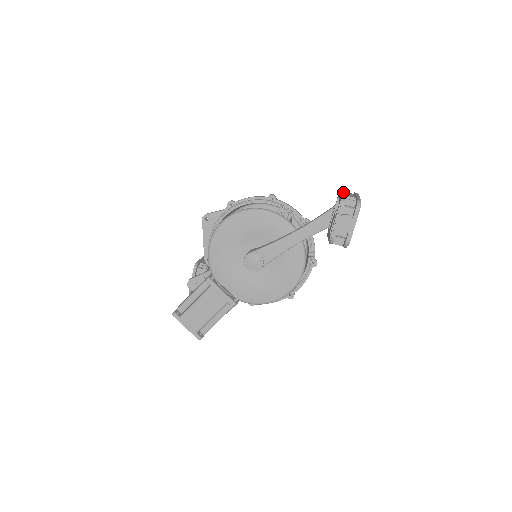
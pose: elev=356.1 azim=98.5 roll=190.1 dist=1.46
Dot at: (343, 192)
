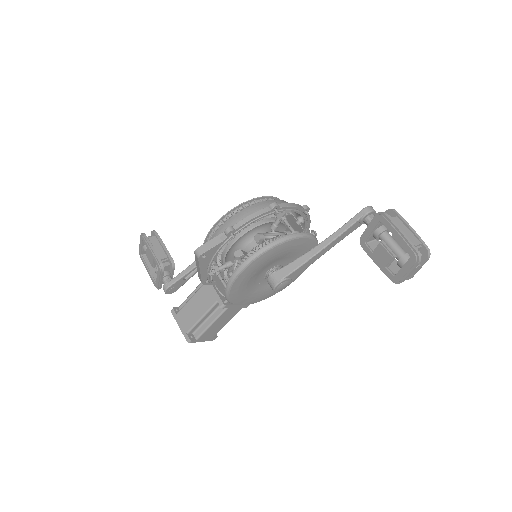
Dot at: (405, 237)
